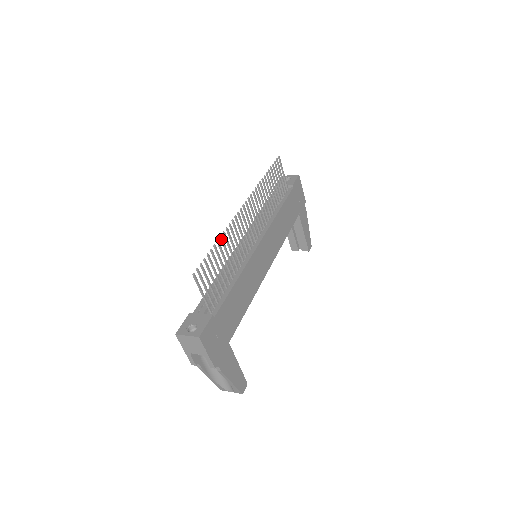
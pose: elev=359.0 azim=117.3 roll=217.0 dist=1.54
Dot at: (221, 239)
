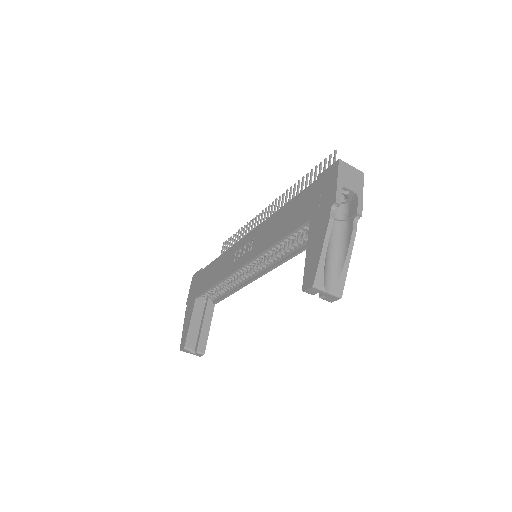
Dot at: (299, 182)
